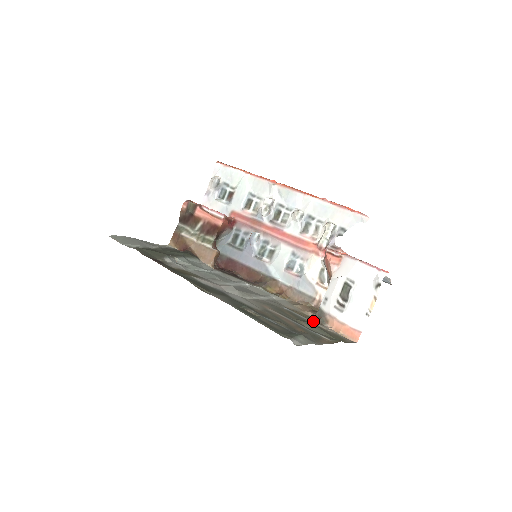
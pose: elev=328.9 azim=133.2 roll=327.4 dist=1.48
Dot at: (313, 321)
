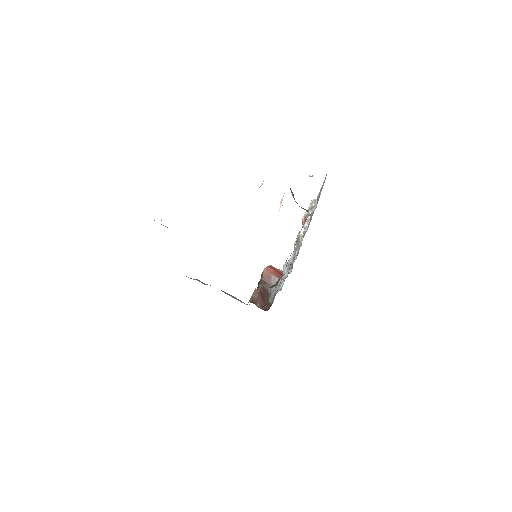
Dot at: occluded
